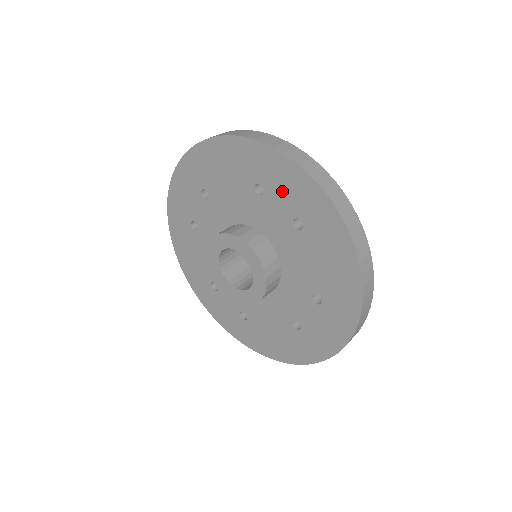
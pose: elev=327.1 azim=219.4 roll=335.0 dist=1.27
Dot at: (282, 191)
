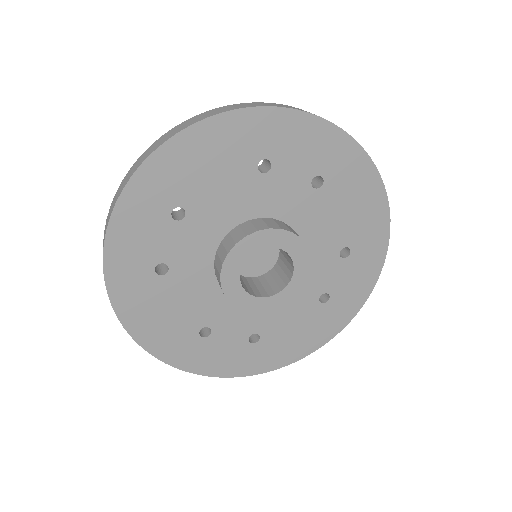
Dot at: (295, 154)
